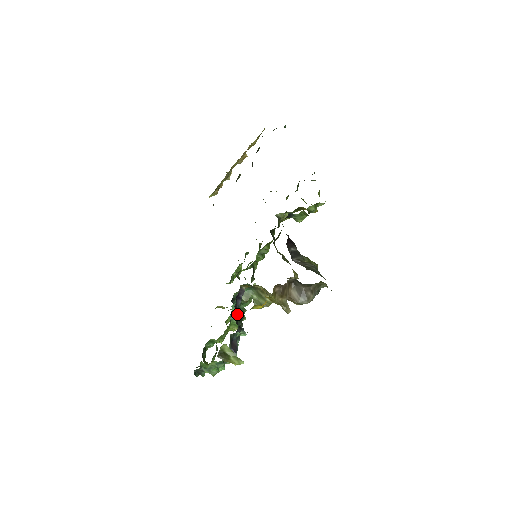
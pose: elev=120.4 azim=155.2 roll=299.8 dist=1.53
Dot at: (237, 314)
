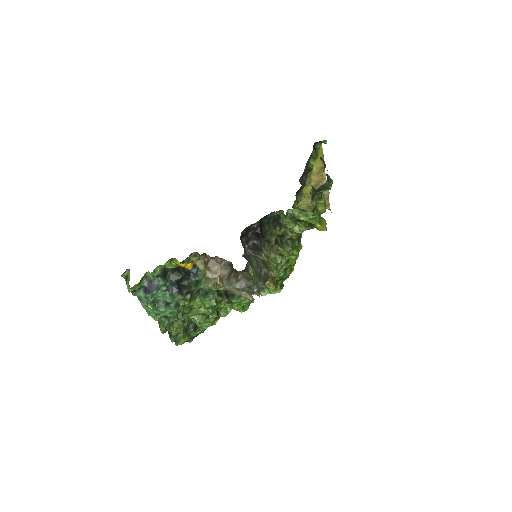
Dot at: (191, 281)
